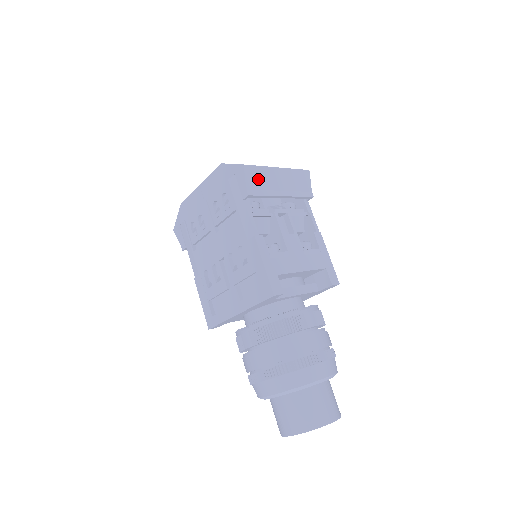
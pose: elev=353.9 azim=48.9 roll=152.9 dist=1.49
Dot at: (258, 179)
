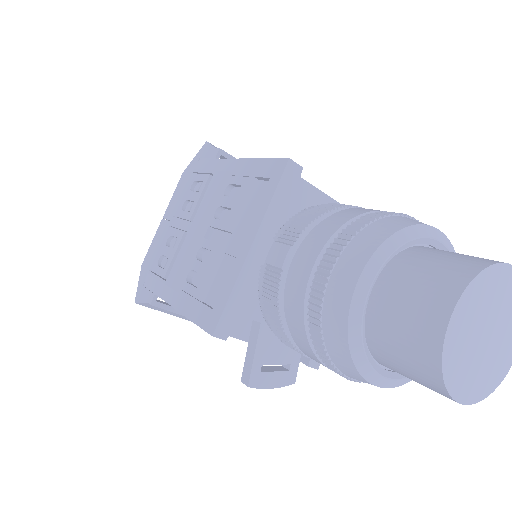
Dot at: occluded
